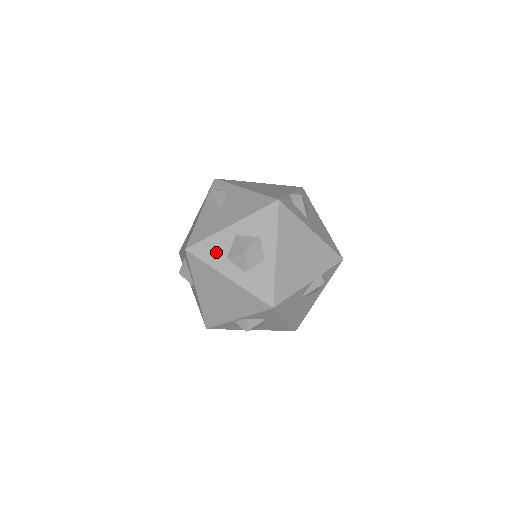
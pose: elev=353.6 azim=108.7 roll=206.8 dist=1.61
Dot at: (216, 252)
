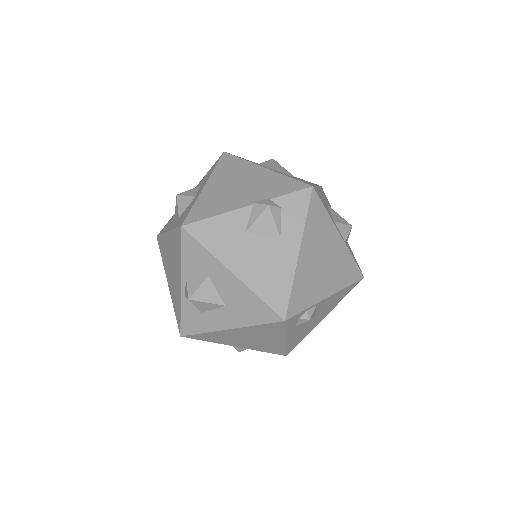
Dot at: (171, 221)
